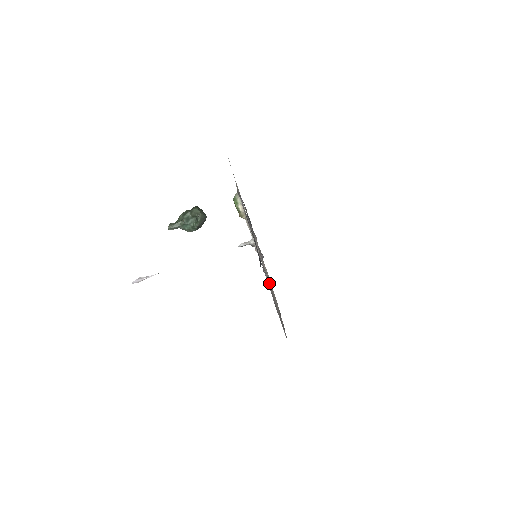
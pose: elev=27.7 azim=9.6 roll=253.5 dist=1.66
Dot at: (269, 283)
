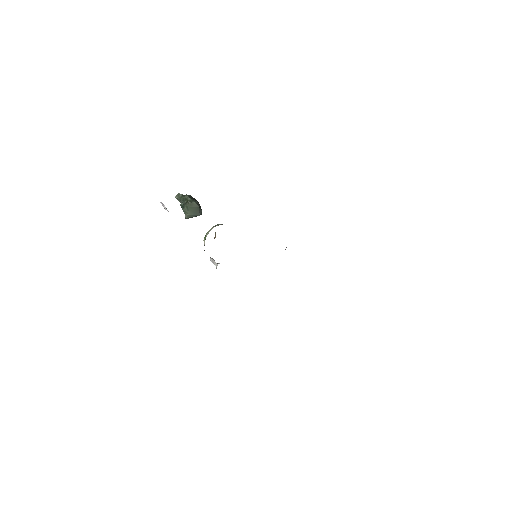
Dot at: occluded
